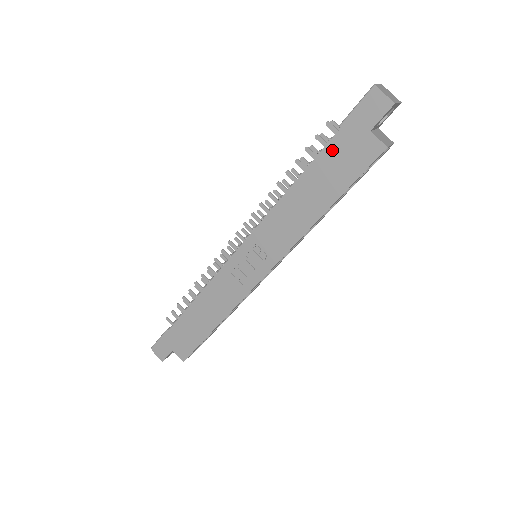
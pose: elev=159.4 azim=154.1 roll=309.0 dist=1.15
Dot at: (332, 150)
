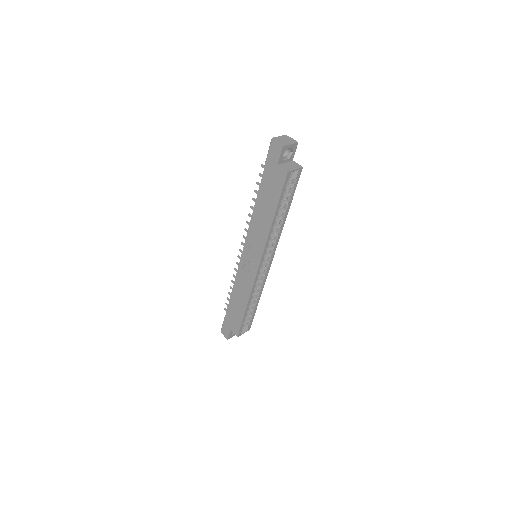
Dot at: (265, 181)
